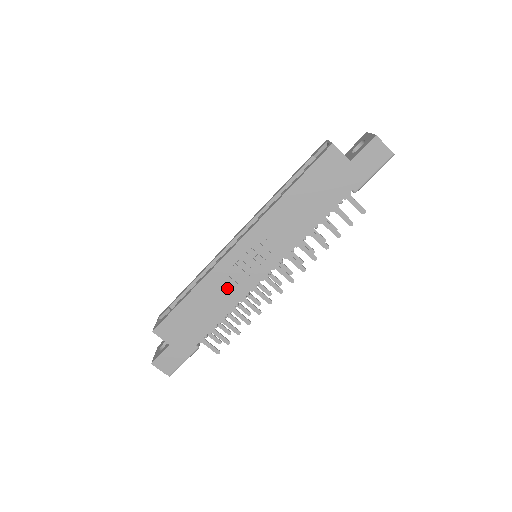
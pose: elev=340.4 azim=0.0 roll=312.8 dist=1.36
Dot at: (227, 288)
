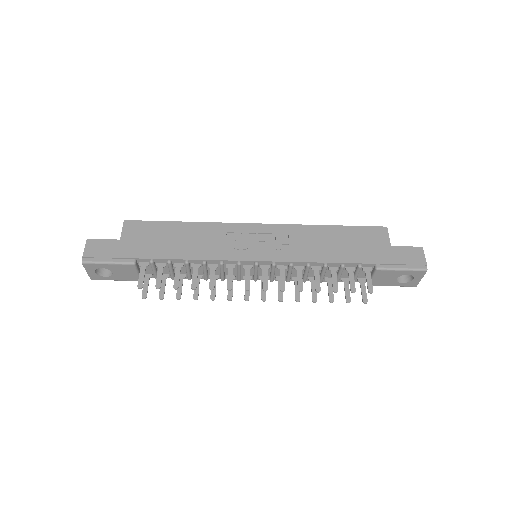
Dot at: (215, 243)
